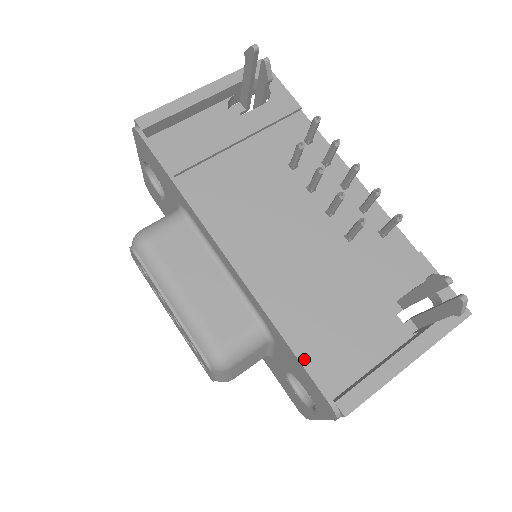
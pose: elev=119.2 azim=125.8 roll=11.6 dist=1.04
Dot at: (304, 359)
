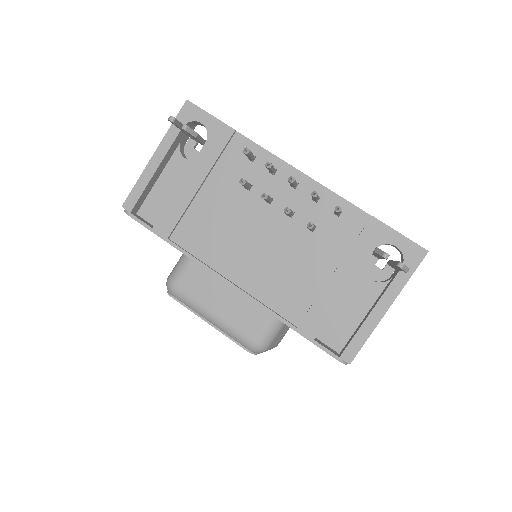
Dot at: (308, 336)
